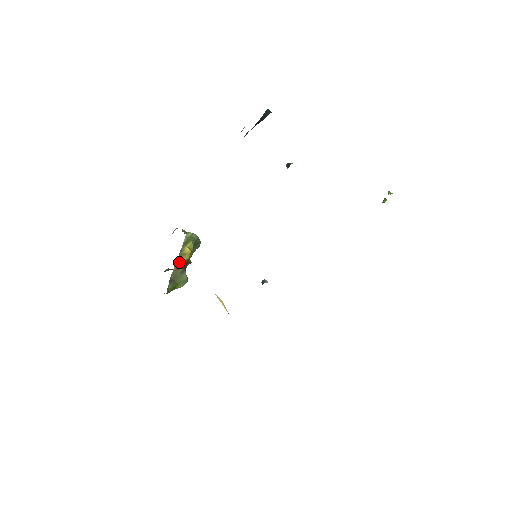
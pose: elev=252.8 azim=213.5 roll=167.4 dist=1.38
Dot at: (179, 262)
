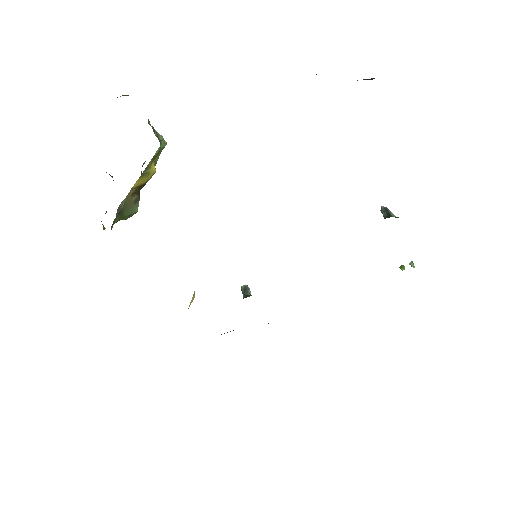
Dot at: (138, 184)
